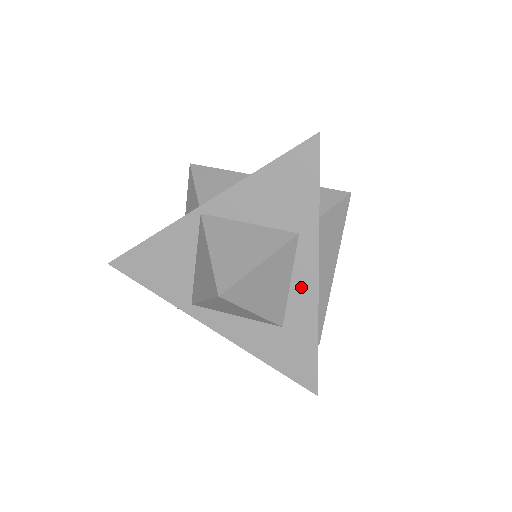
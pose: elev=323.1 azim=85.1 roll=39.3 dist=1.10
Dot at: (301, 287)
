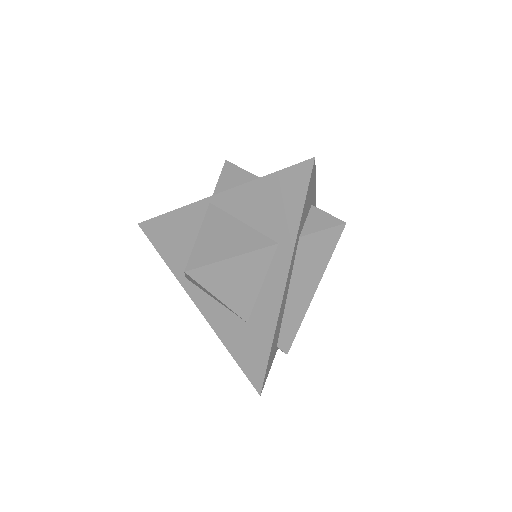
Dot at: (269, 292)
